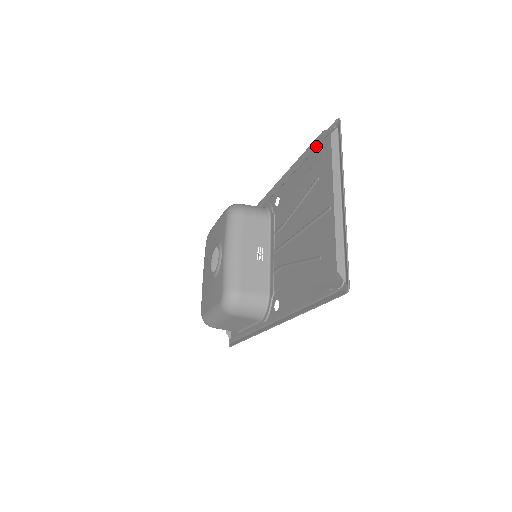
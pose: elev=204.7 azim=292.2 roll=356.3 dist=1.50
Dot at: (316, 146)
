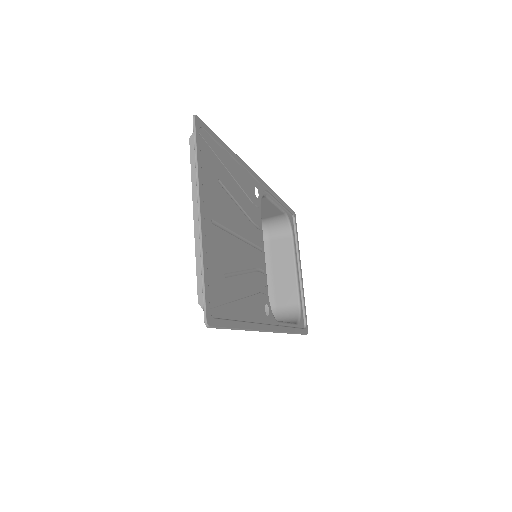
Dot at: (216, 142)
